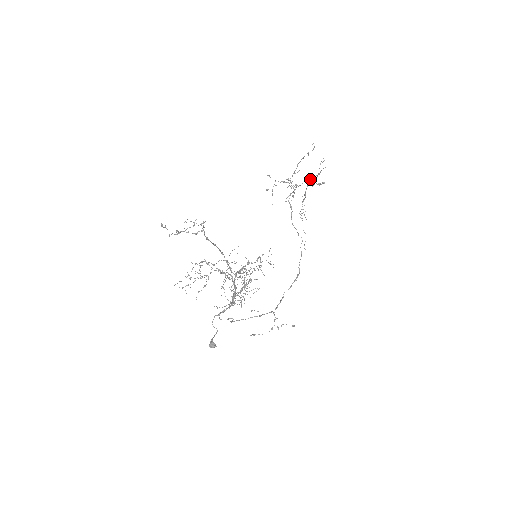
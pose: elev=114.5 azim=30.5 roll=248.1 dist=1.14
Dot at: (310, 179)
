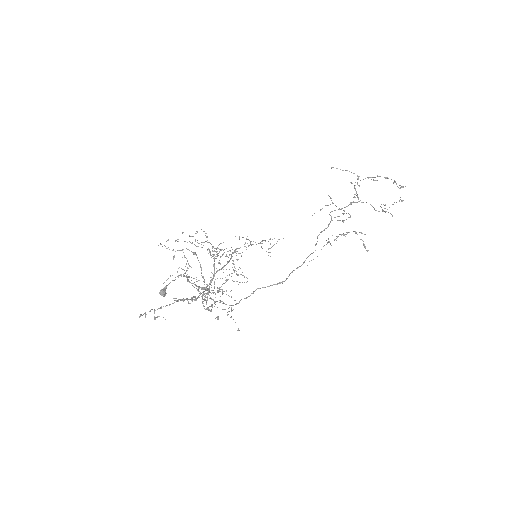
Dot at: occluded
